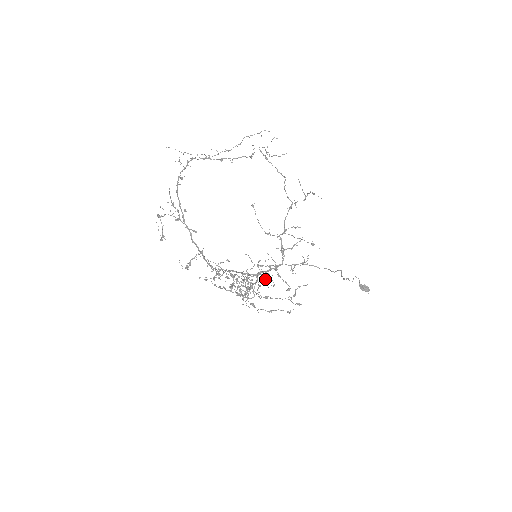
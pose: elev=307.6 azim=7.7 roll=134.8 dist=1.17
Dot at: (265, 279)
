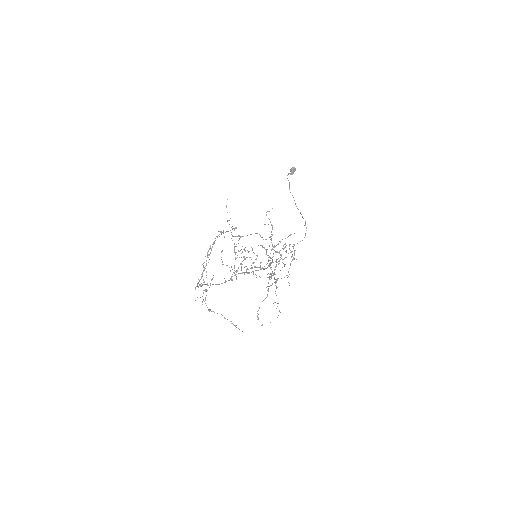
Dot at: occluded
